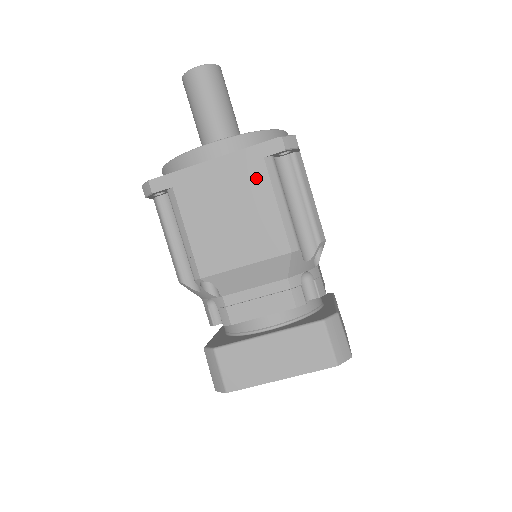
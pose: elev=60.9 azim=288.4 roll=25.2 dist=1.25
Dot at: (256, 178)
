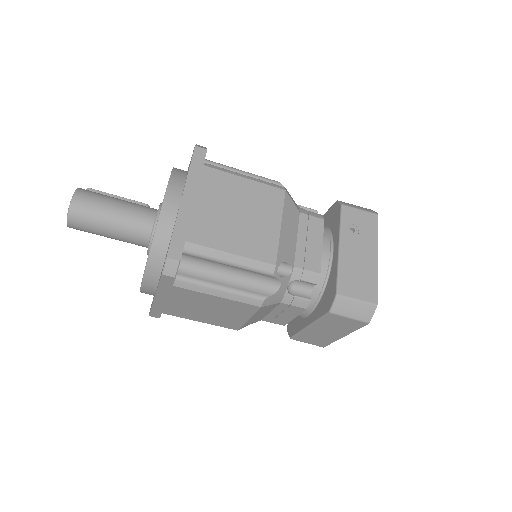
Dot at: (186, 294)
